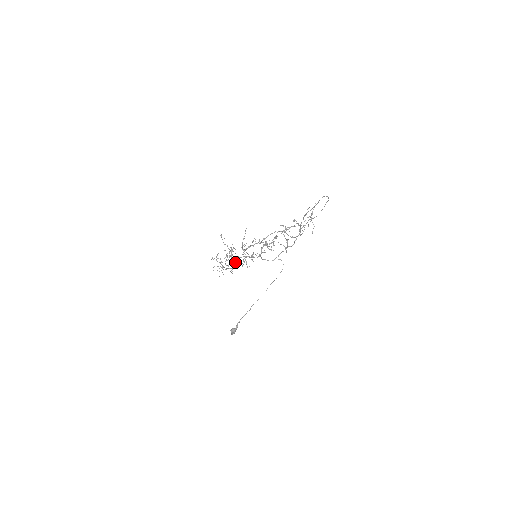
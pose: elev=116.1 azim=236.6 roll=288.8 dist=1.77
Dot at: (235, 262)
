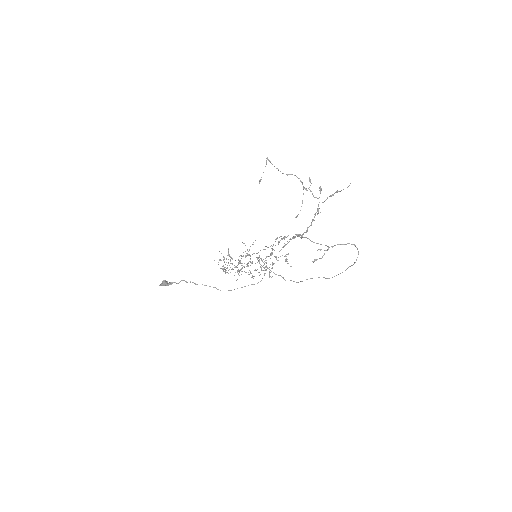
Dot at: (236, 267)
